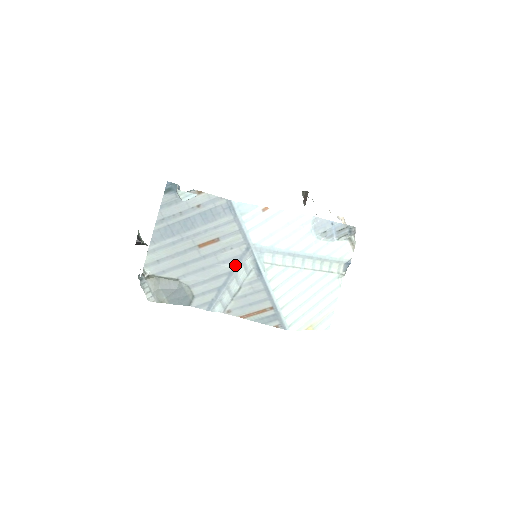
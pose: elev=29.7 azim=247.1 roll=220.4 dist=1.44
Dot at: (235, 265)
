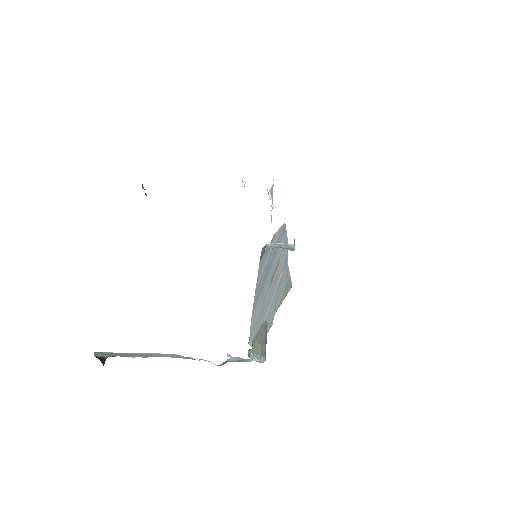
Dot at: (283, 271)
